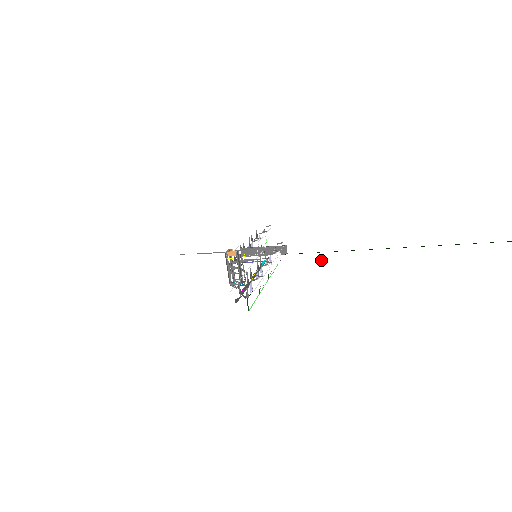
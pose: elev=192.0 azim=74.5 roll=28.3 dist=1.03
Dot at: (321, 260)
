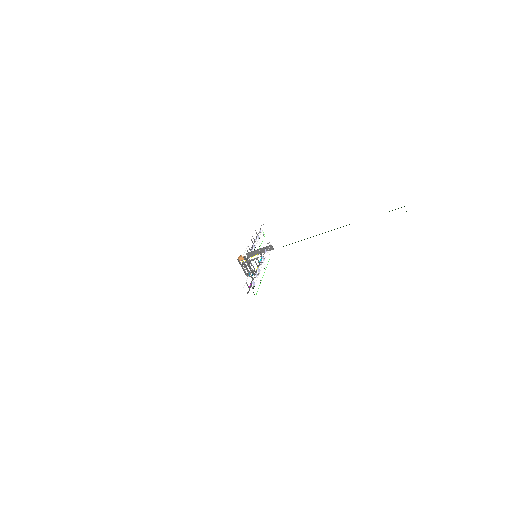
Dot at: (294, 248)
